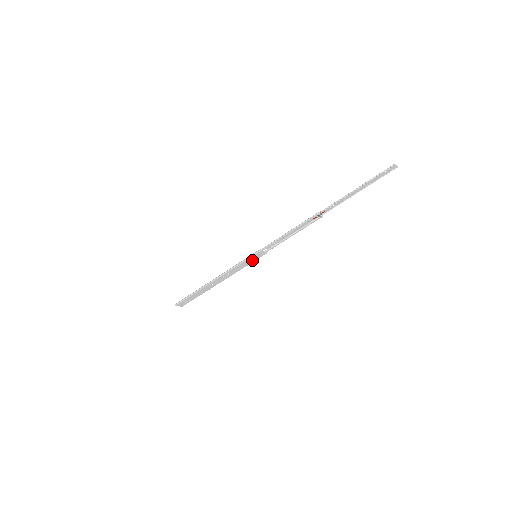
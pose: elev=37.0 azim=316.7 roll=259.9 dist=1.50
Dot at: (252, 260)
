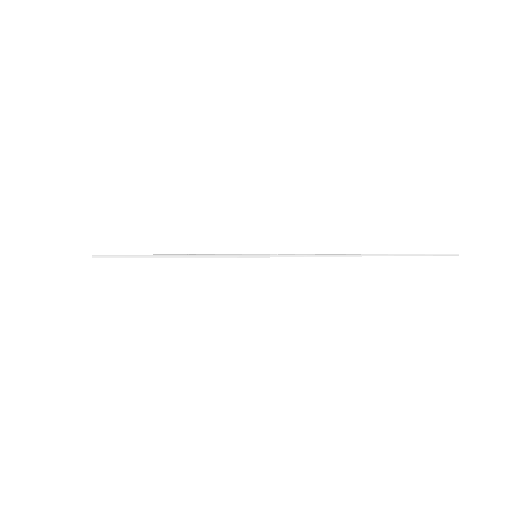
Dot at: occluded
